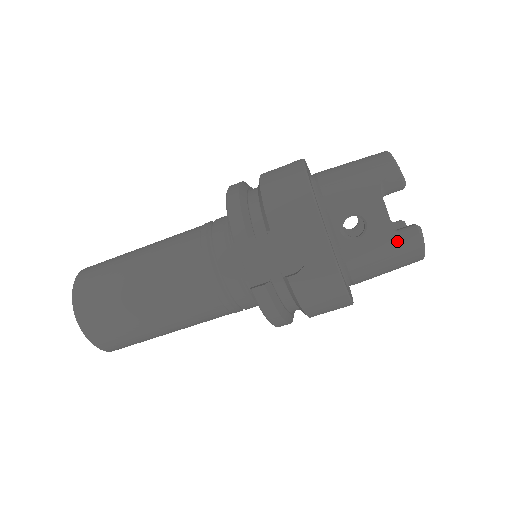
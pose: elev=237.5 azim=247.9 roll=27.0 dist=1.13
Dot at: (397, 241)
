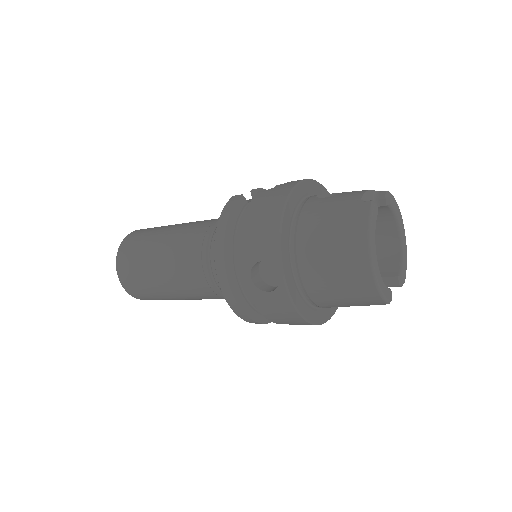
Dot at: occluded
